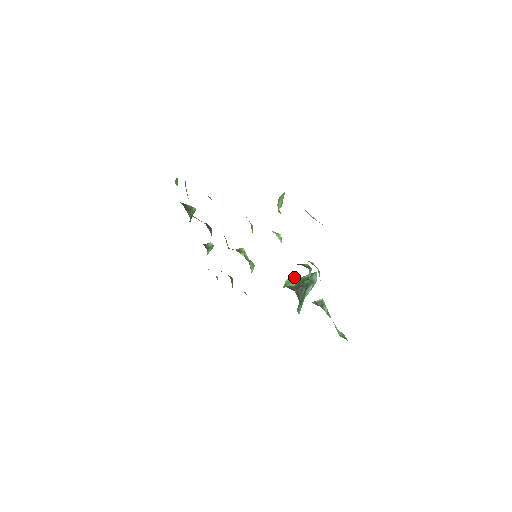
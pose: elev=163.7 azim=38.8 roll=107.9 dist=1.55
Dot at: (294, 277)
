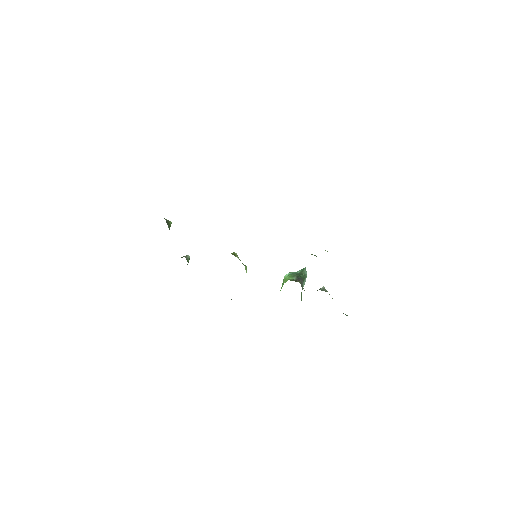
Dot at: (291, 273)
